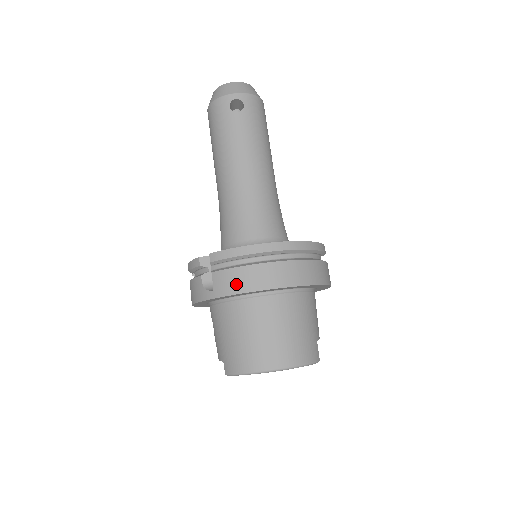
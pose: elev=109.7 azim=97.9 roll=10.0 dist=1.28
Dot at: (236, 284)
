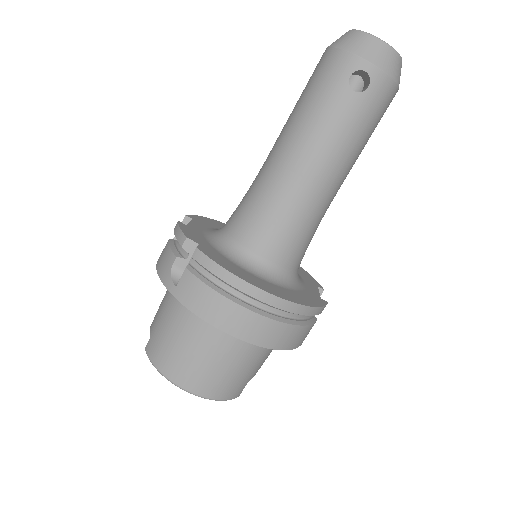
Dot at: (199, 303)
